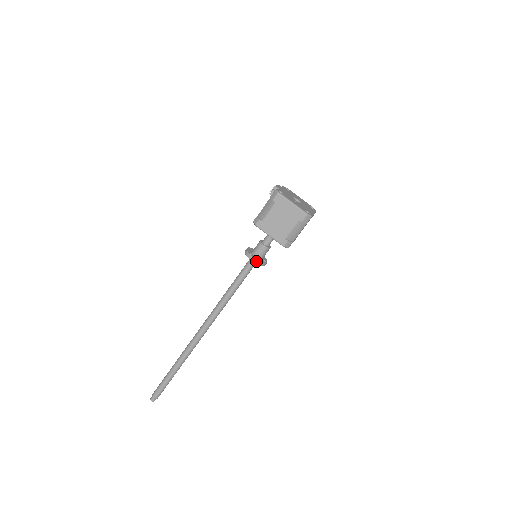
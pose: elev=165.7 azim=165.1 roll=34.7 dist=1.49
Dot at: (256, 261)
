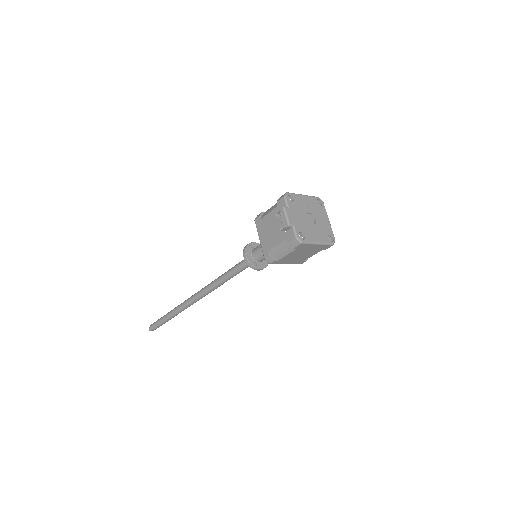
Dot at: occluded
